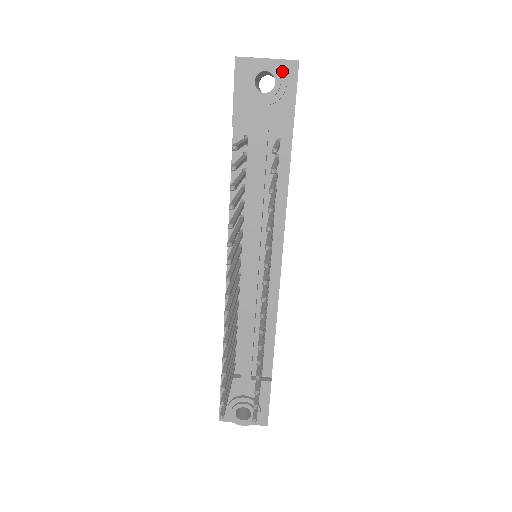
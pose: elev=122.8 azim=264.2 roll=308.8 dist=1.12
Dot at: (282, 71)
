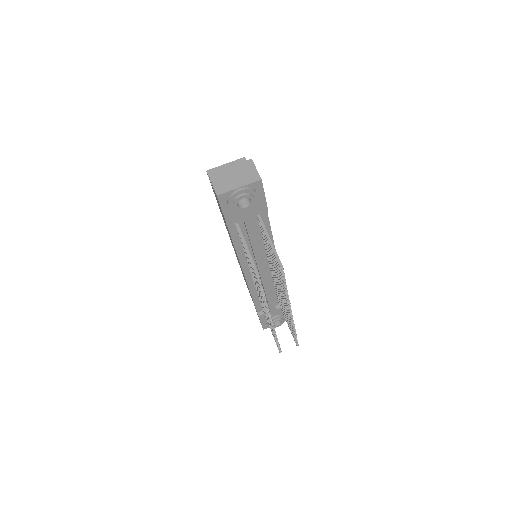
Dot at: (253, 192)
